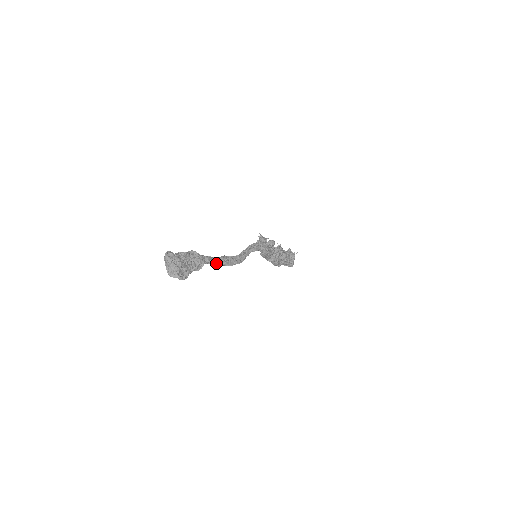
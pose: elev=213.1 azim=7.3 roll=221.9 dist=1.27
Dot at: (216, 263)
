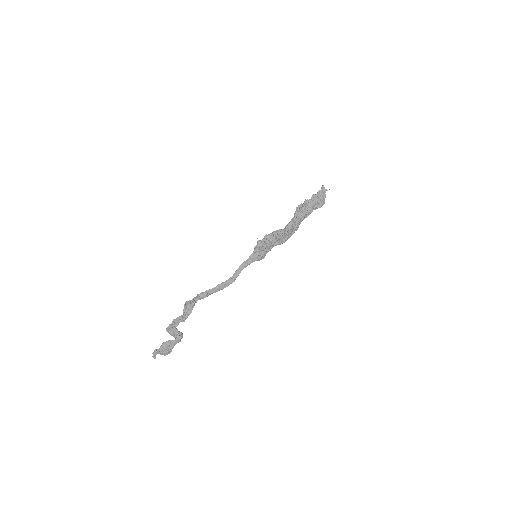
Dot at: occluded
